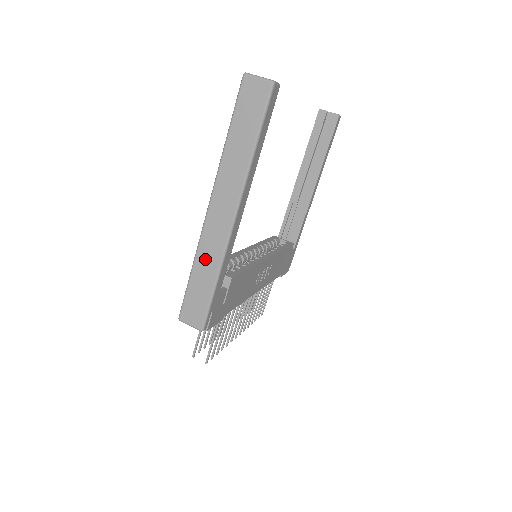
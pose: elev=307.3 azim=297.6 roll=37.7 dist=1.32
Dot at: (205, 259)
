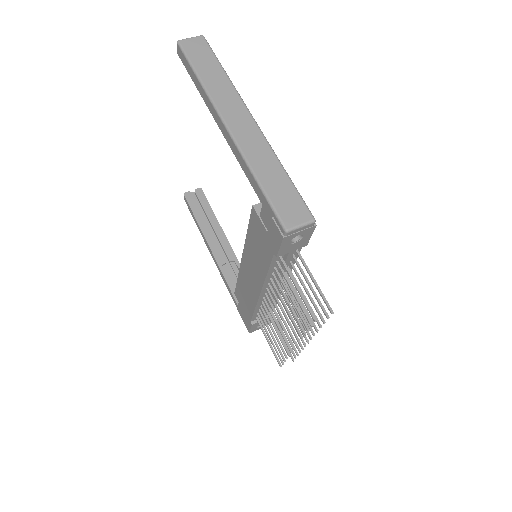
Dot at: (260, 161)
